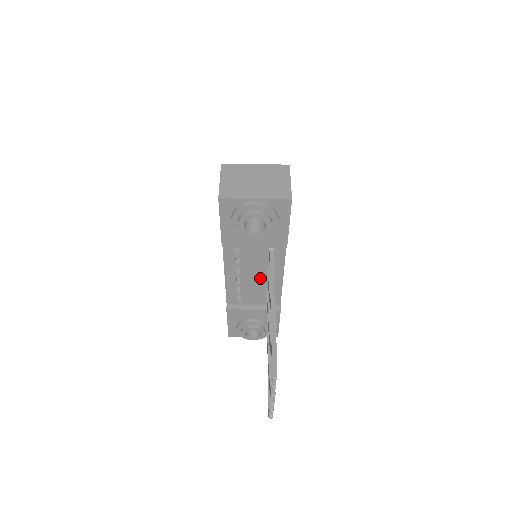
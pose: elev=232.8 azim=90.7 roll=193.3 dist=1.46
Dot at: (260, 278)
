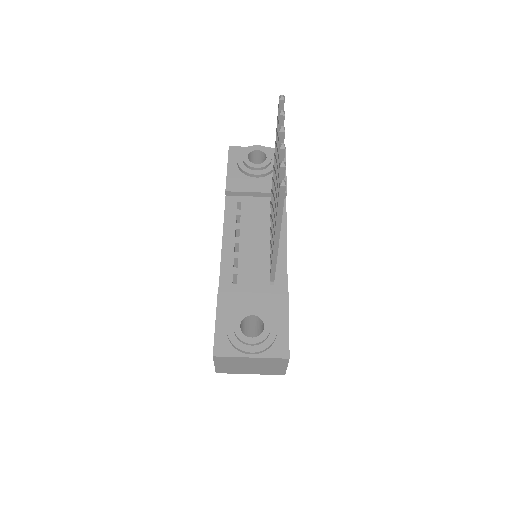
Dot at: (261, 244)
